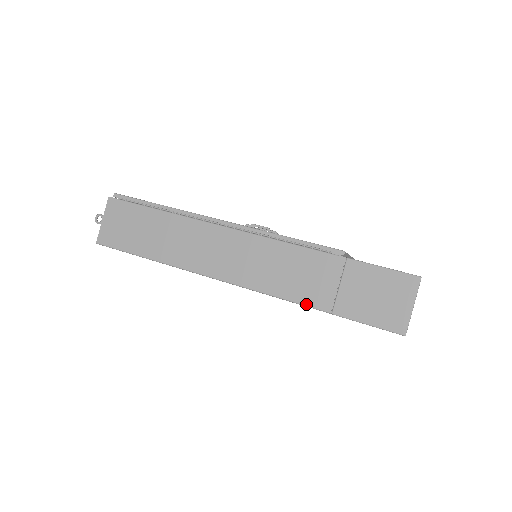
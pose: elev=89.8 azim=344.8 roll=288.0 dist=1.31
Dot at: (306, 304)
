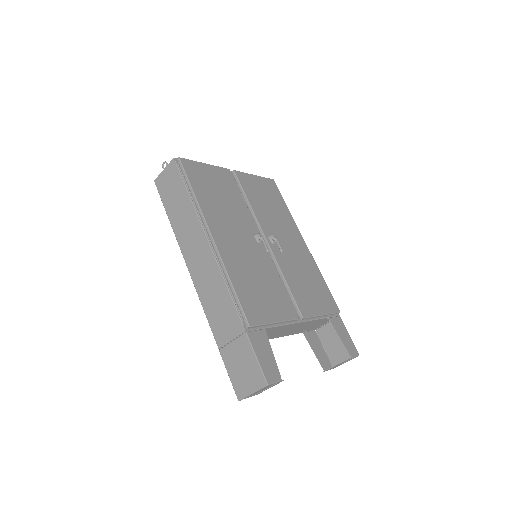
Dot at: (213, 331)
